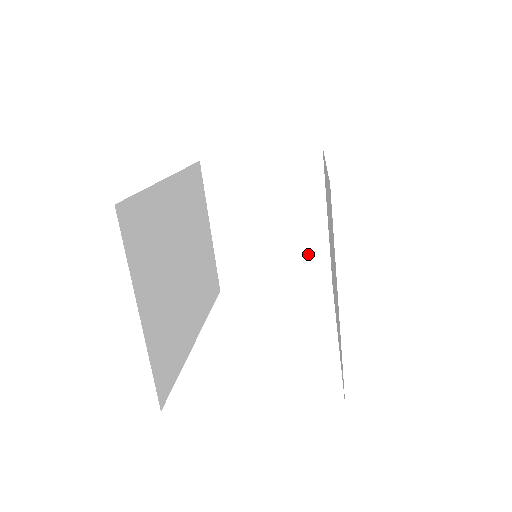
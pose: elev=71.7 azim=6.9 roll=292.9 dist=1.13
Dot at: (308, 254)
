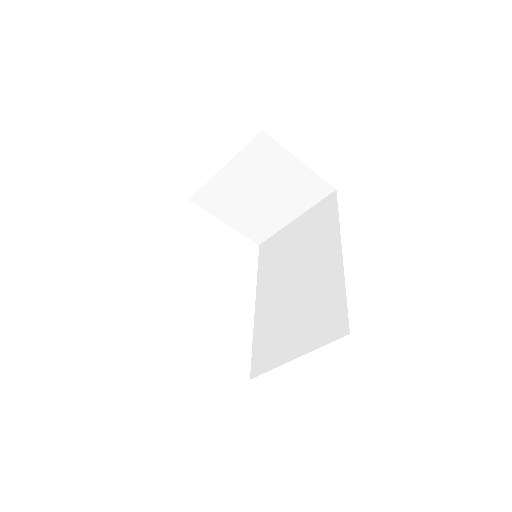
Dot at: (264, 224)
